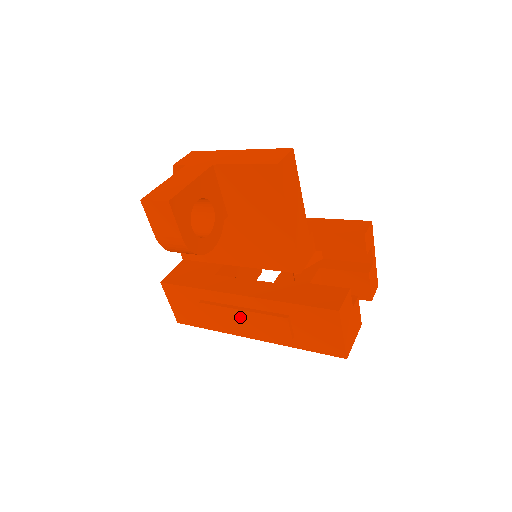
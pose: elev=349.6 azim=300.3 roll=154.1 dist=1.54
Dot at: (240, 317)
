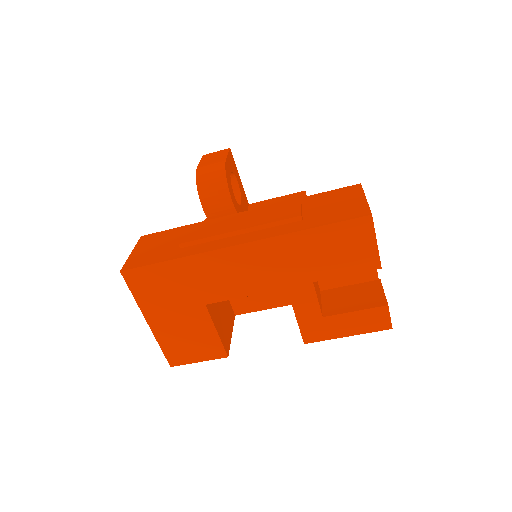
Dot at: (236, 221)
